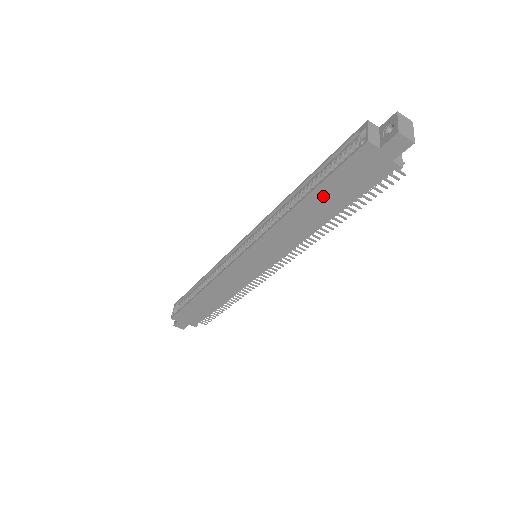
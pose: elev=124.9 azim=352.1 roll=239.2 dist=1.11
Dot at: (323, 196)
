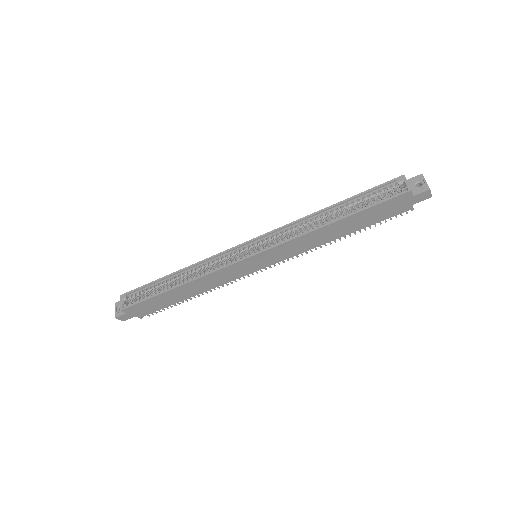
Dot at: (355, 219)
